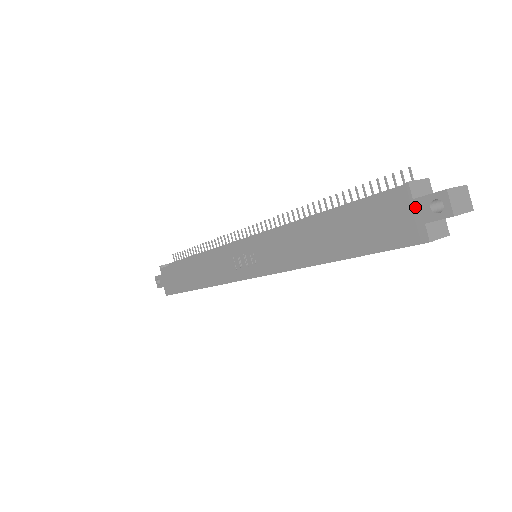
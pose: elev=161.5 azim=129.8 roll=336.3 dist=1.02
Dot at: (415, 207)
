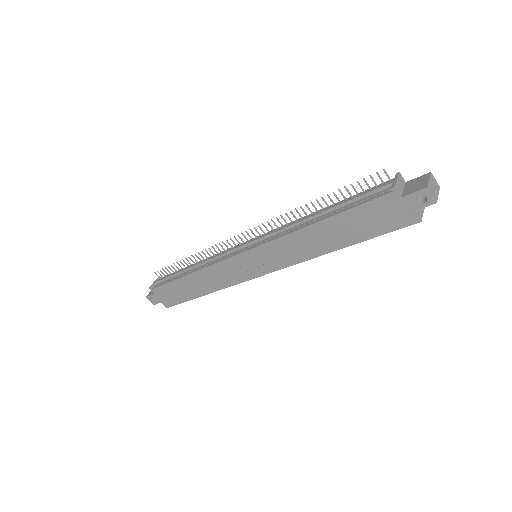
Dot at: (404, 202)
